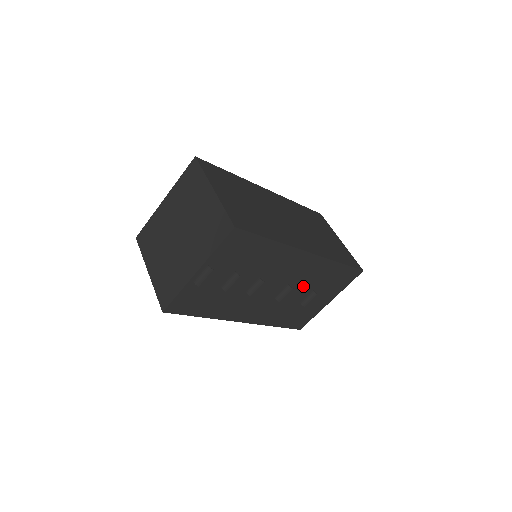
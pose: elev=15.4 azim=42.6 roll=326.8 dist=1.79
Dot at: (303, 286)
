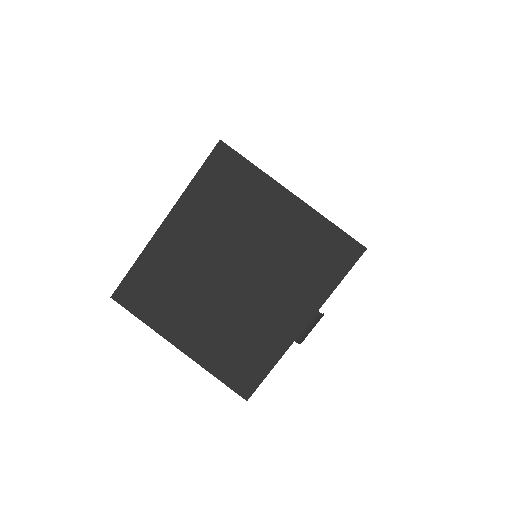
Dot at: occluded
